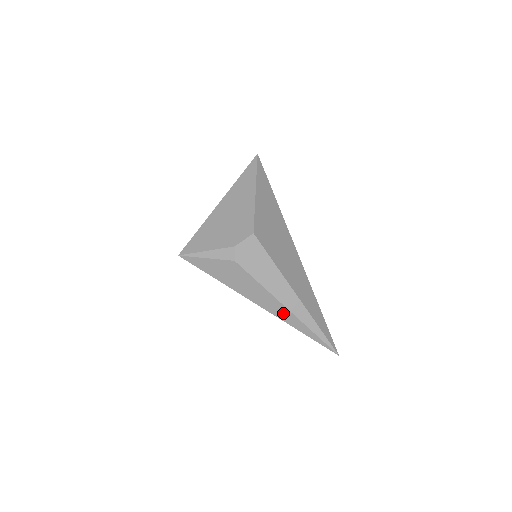
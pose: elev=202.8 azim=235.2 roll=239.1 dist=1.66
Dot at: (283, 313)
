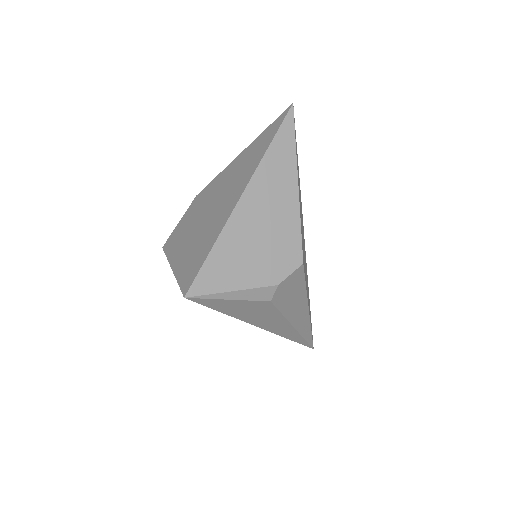
Dot at: (287, 332)
